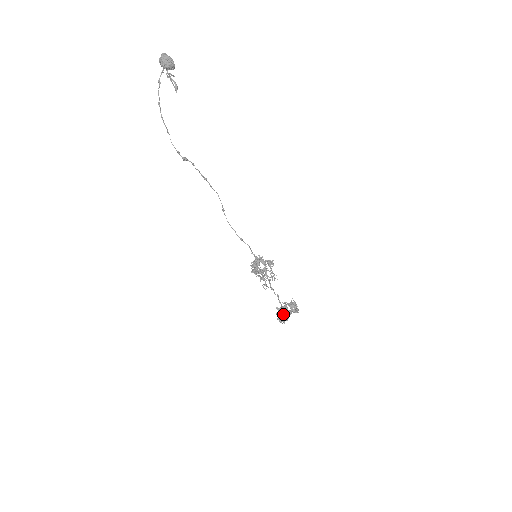
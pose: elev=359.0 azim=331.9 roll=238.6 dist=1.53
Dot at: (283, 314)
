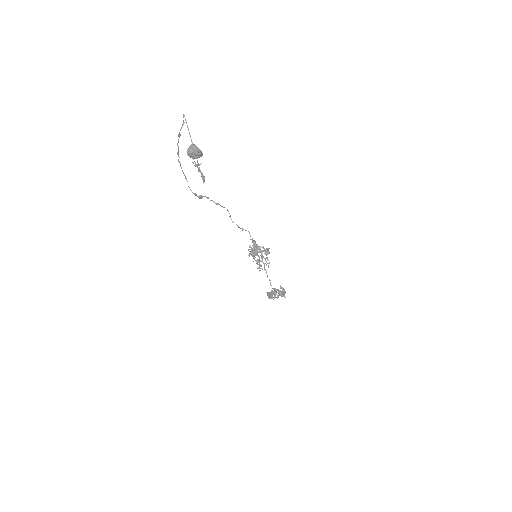
Dot at: occluded
